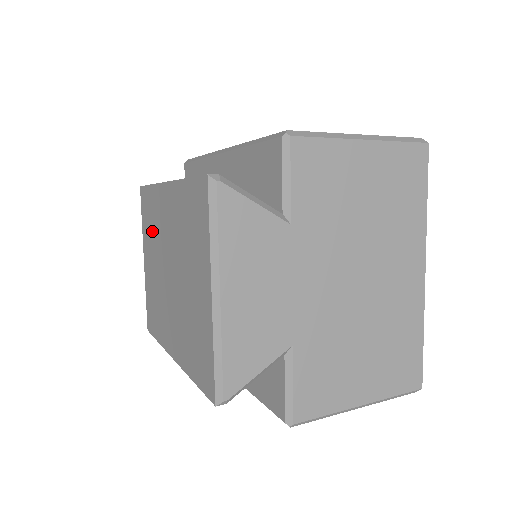
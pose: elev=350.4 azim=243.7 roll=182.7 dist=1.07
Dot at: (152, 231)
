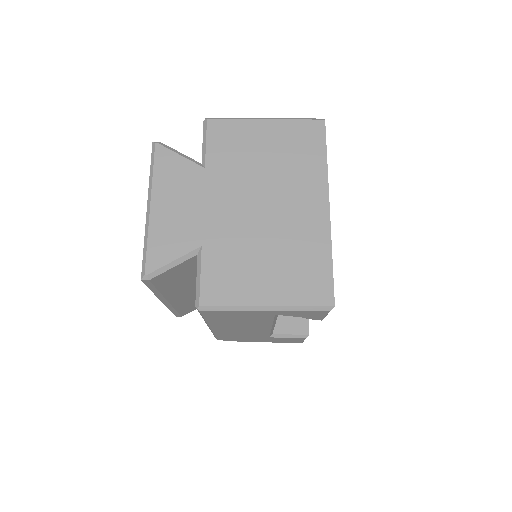
Dot at: occluded
